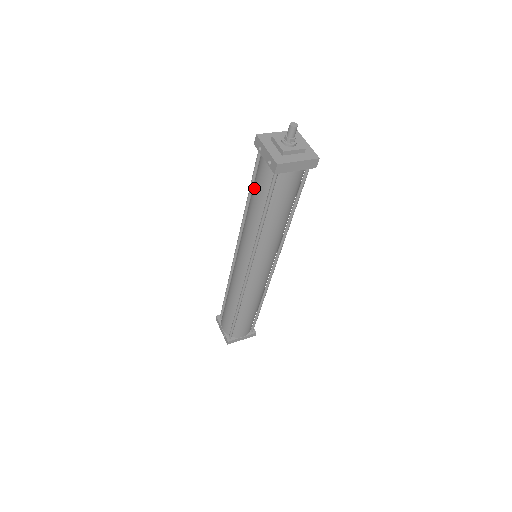
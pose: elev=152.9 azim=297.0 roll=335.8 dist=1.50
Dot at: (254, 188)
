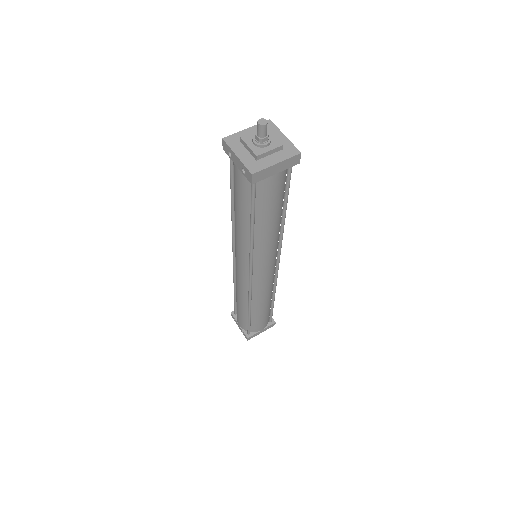
Dot at: (235, 195)
